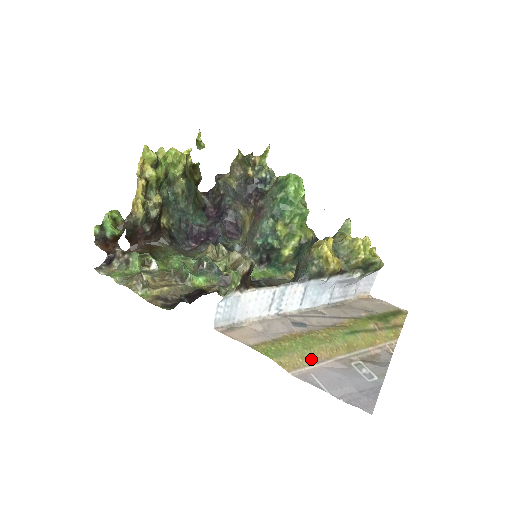
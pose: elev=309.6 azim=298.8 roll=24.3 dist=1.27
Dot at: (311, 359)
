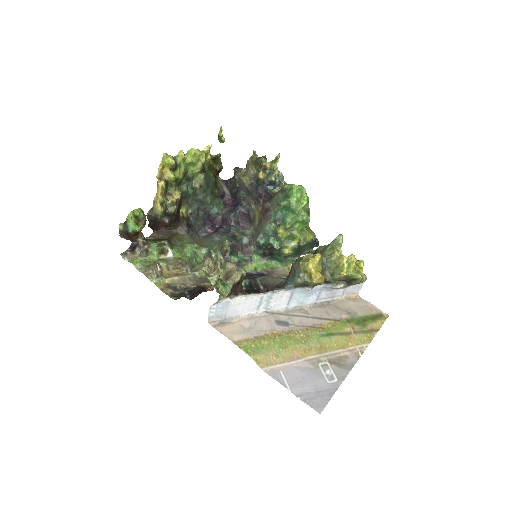
Dot at: (284, 358)
